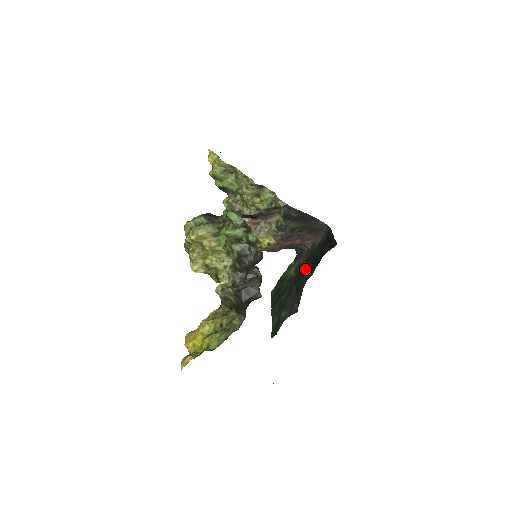
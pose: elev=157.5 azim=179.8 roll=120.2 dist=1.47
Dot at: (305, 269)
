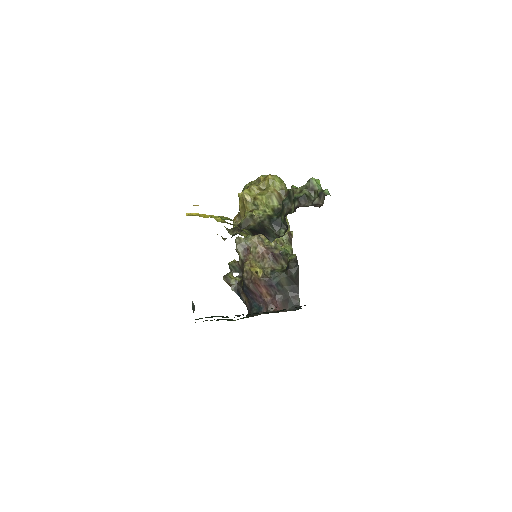
Dot at: occluded
